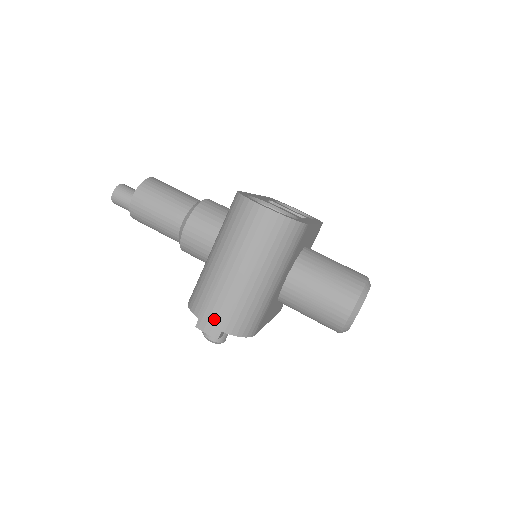
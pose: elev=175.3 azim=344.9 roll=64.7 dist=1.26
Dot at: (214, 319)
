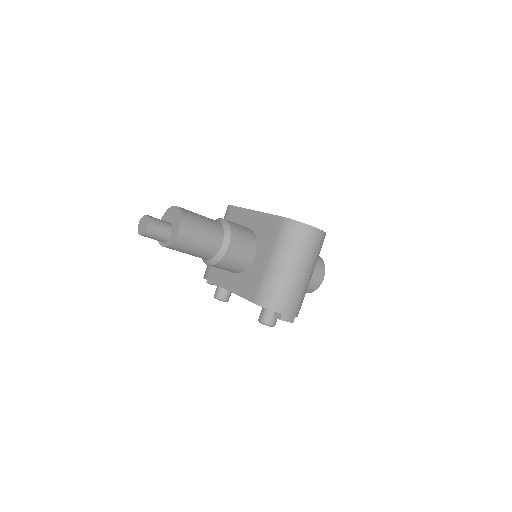
Dot at: (292, 310)
